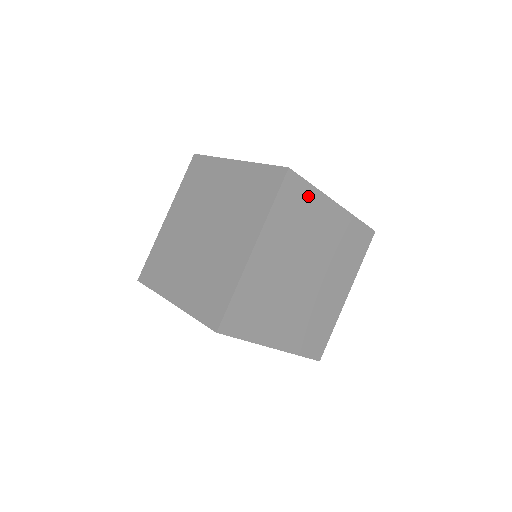
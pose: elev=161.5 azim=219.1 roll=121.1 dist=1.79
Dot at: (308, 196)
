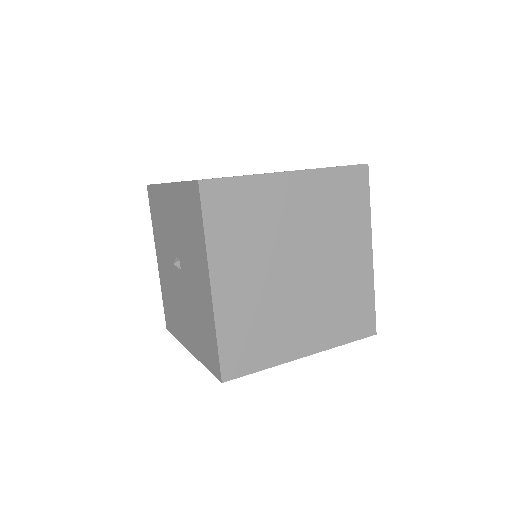
Dot at: (360, 207)
